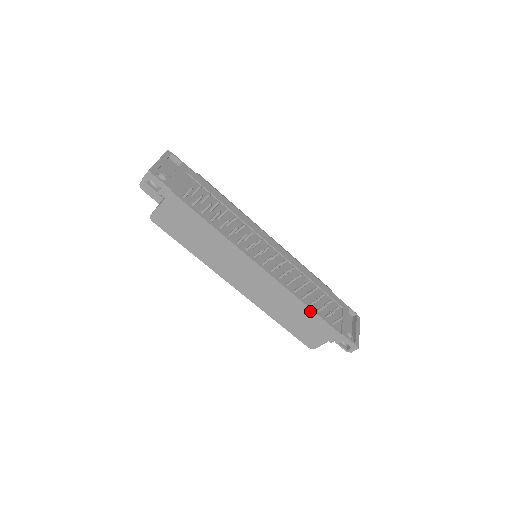
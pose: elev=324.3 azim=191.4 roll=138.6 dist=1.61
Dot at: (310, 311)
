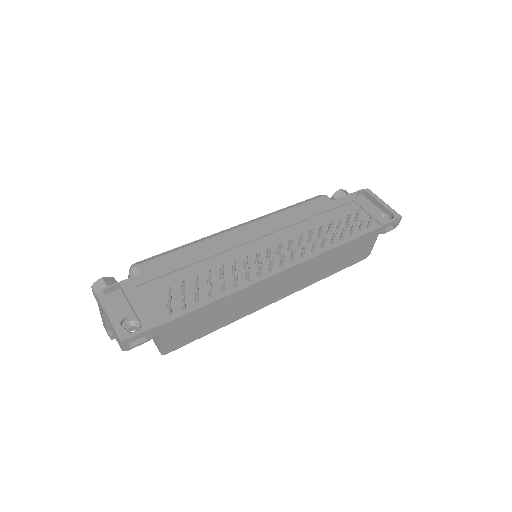
Dot at: (347, 244)
